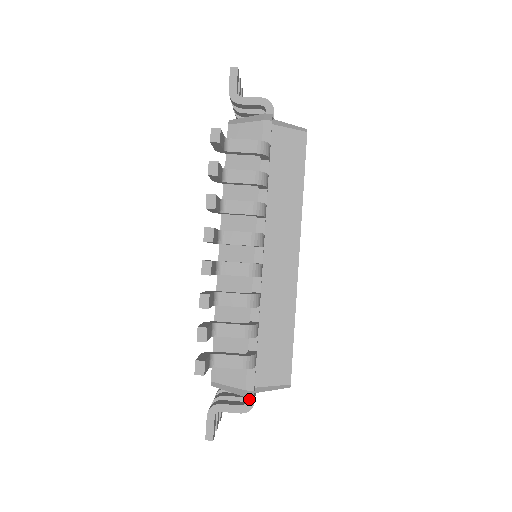
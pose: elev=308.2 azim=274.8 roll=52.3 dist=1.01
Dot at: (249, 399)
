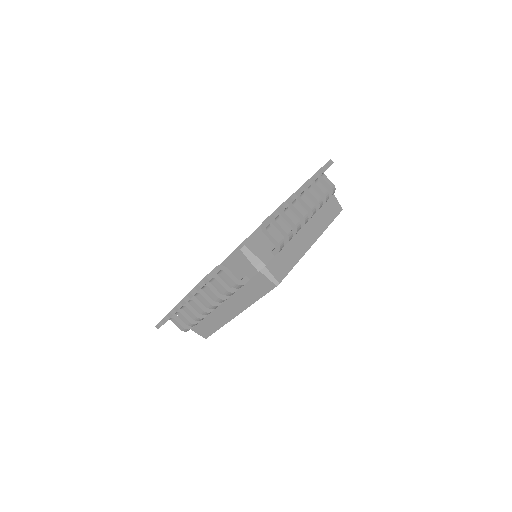
Dot at: occluded
